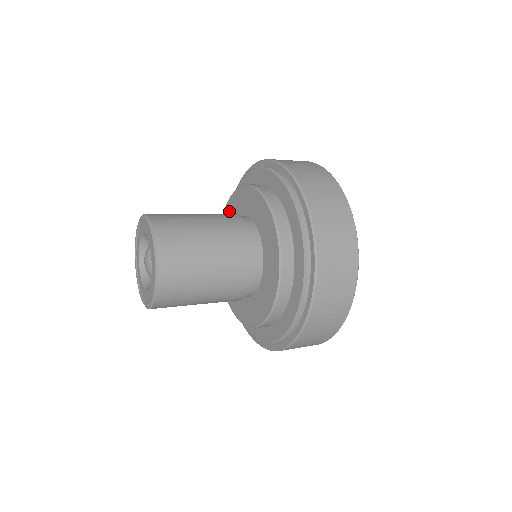
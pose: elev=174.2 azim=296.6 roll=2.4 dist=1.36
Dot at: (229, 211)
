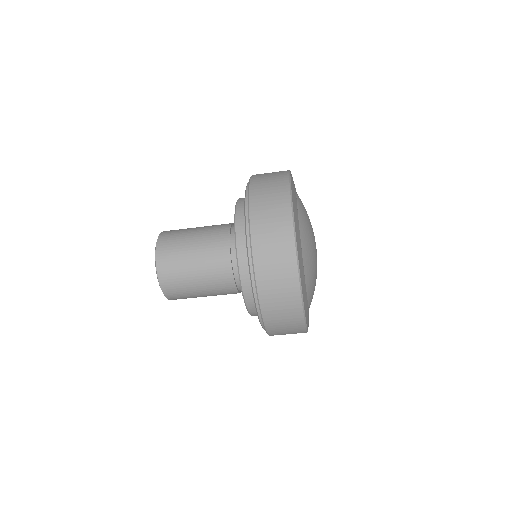
Dot at: occluded
